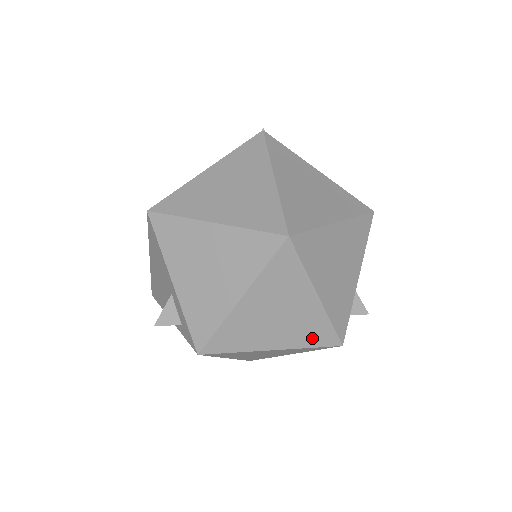
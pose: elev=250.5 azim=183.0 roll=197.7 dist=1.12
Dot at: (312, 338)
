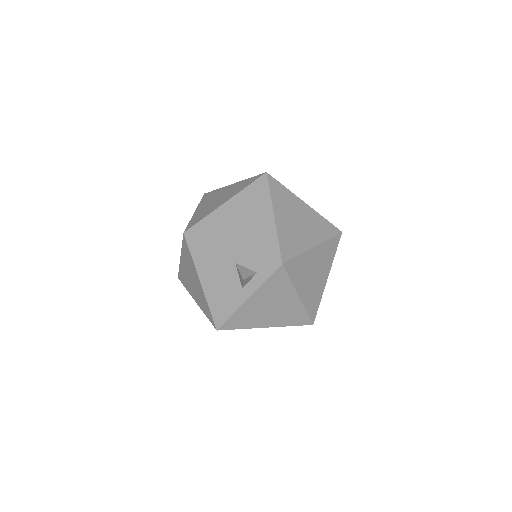
Dot at: (325, 231)
